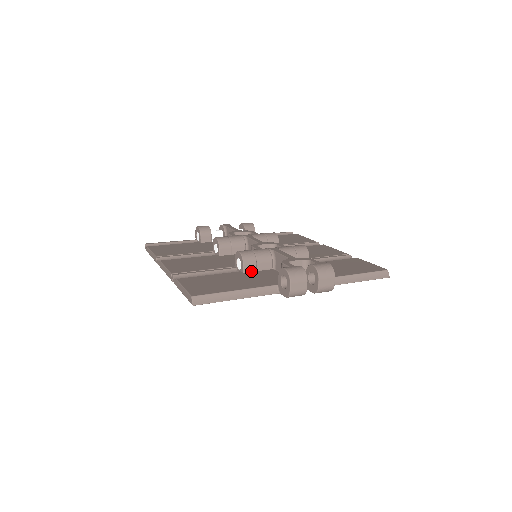
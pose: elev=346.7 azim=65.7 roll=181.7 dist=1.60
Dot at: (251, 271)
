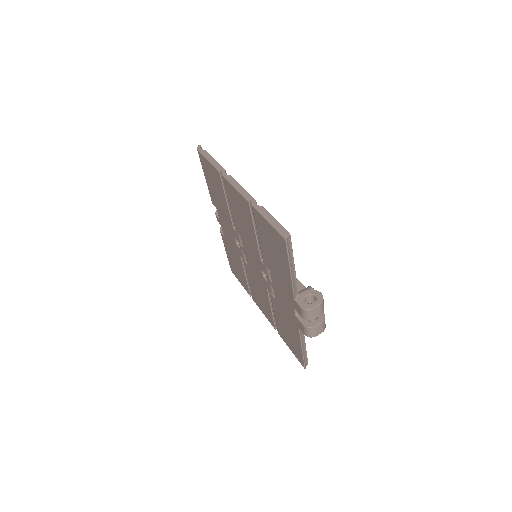
Dot at: occluded
